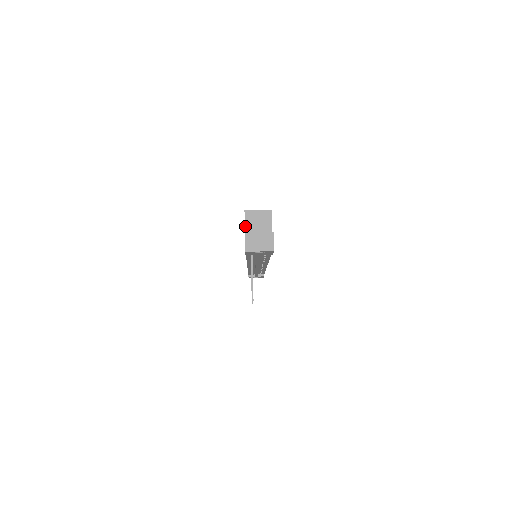
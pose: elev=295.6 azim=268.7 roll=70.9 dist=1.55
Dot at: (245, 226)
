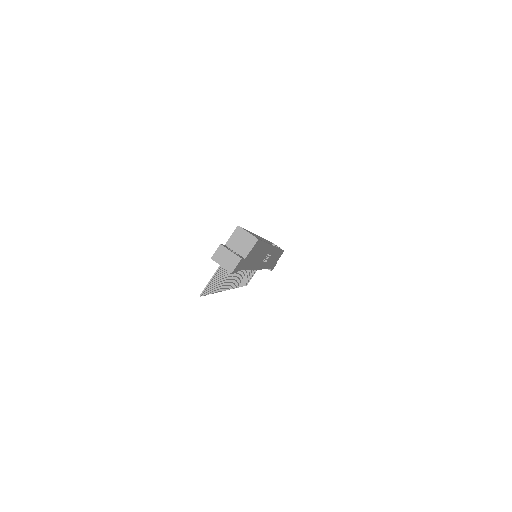
Dot at: (230, 238)
